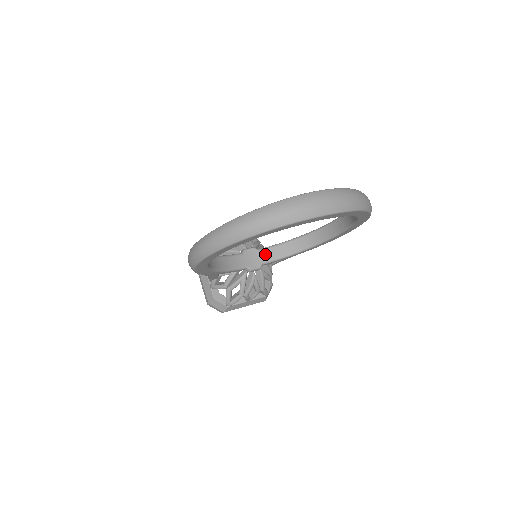
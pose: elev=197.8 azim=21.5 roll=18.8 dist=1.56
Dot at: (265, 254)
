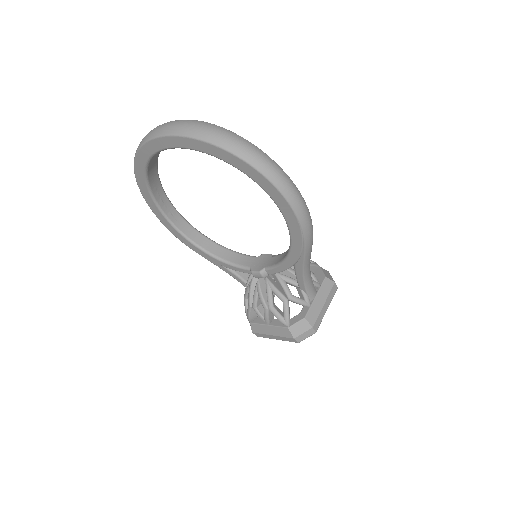
Dot at: (272, 260)
